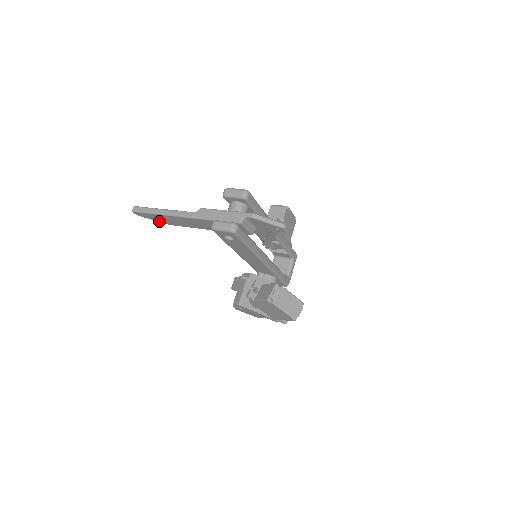
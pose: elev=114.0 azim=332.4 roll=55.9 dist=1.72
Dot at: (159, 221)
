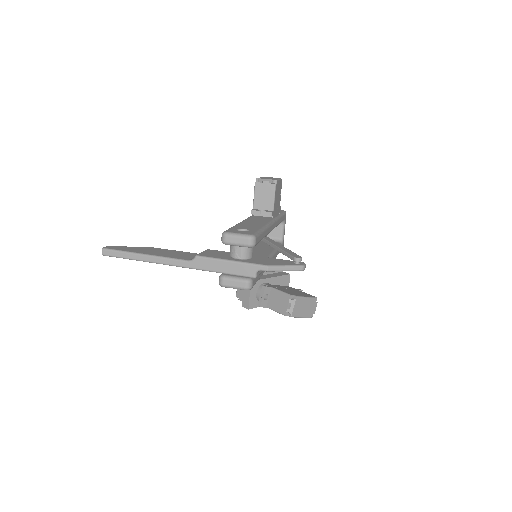
Dot at: occluded
